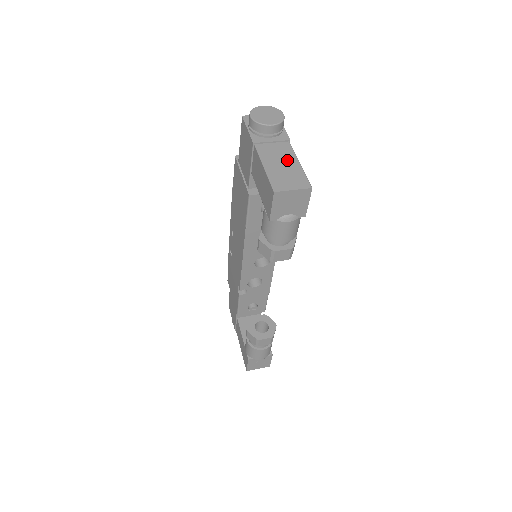
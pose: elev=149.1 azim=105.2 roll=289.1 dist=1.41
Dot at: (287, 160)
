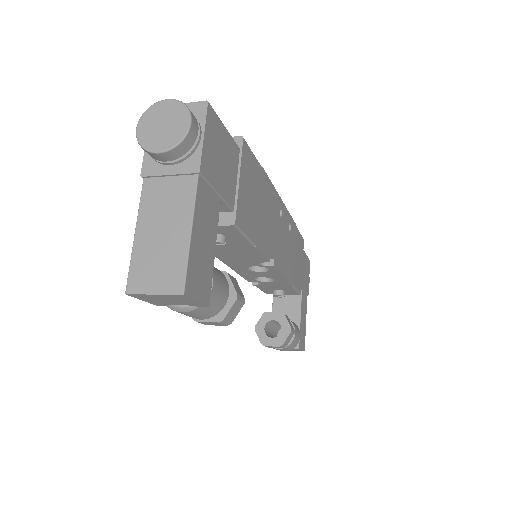
Dot at: (174, 222)
